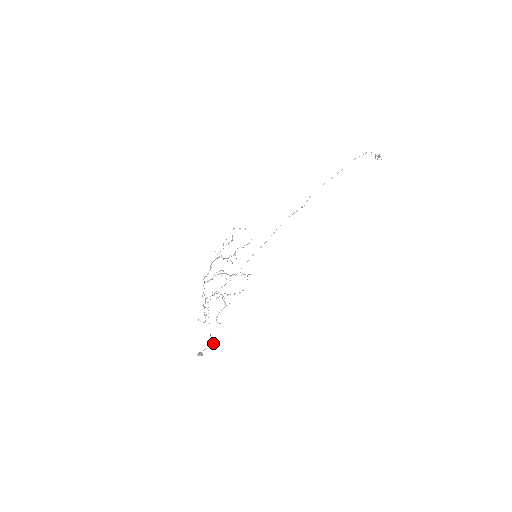
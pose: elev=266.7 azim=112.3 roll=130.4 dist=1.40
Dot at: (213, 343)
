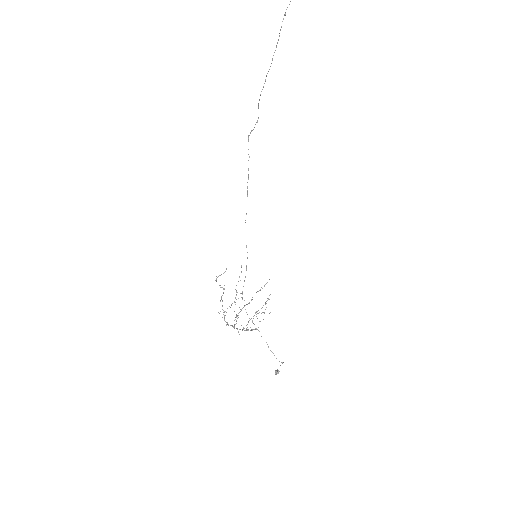
Dot at: occluded
